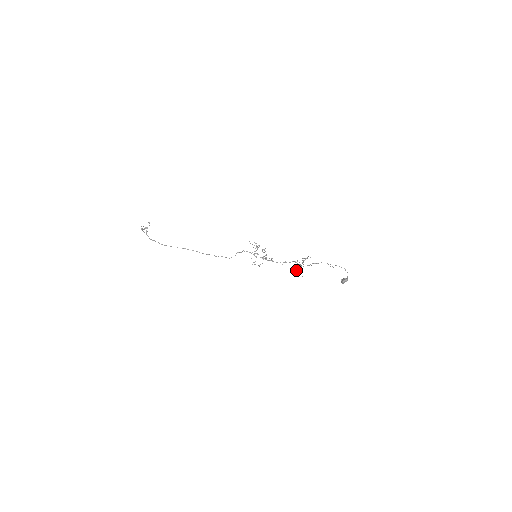
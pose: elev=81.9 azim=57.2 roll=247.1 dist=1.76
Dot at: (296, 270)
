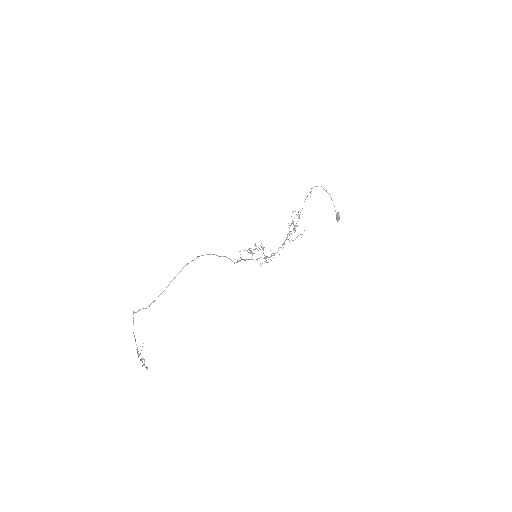
Dot at: (296, 237)
